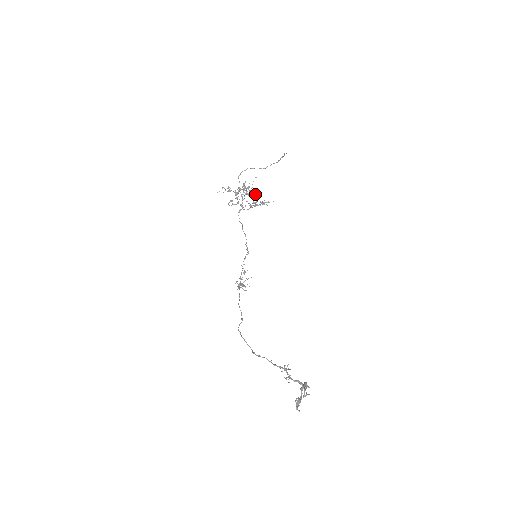
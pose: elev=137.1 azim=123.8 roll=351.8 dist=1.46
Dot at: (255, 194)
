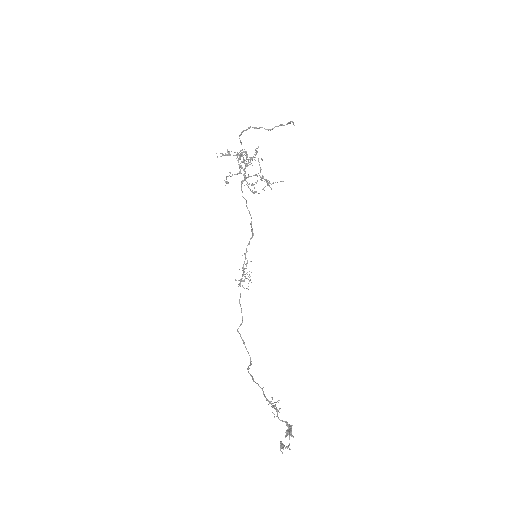
Dot at: (261, 159)
